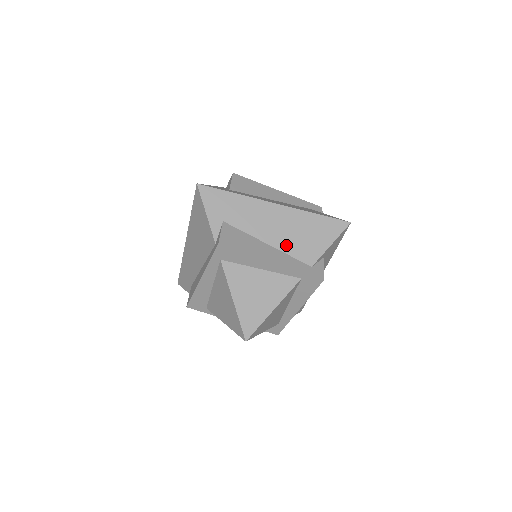
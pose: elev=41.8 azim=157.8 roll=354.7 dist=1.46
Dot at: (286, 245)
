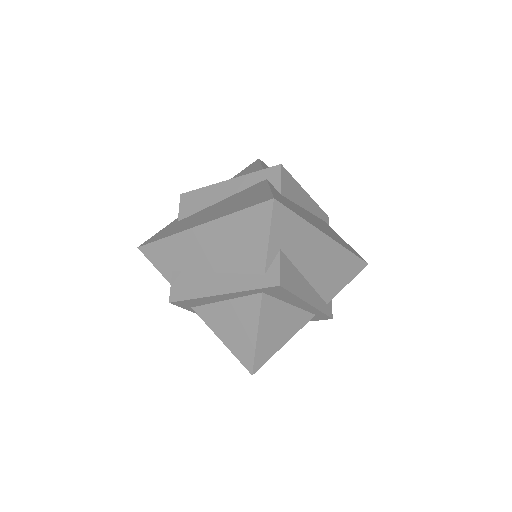
Dot at: (318, 281)
